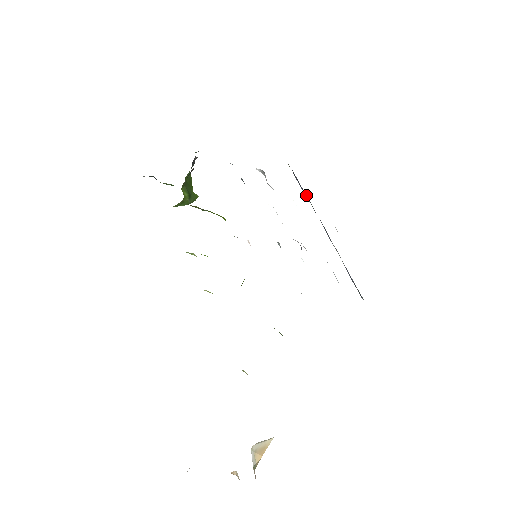
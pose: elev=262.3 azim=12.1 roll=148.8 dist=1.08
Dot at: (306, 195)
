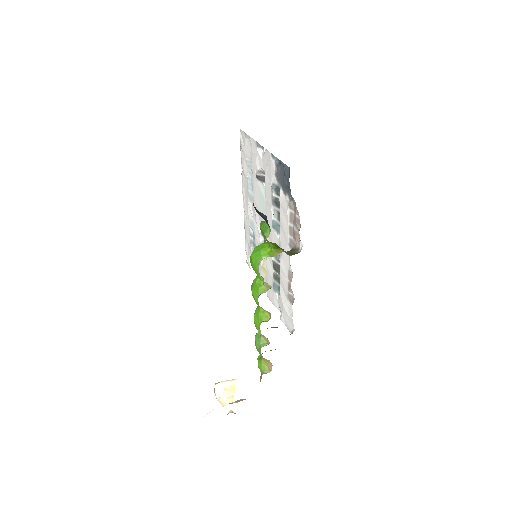
Dot at: occluded
